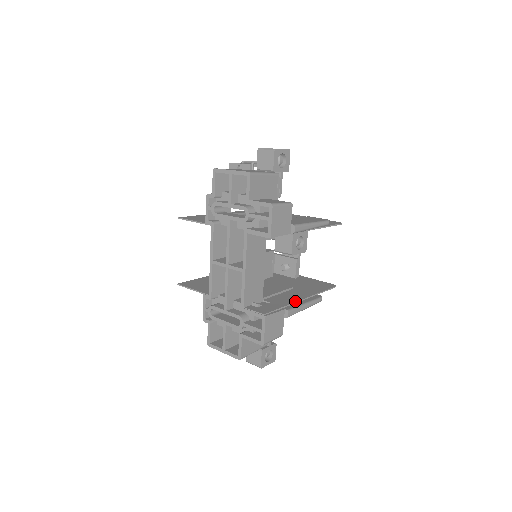
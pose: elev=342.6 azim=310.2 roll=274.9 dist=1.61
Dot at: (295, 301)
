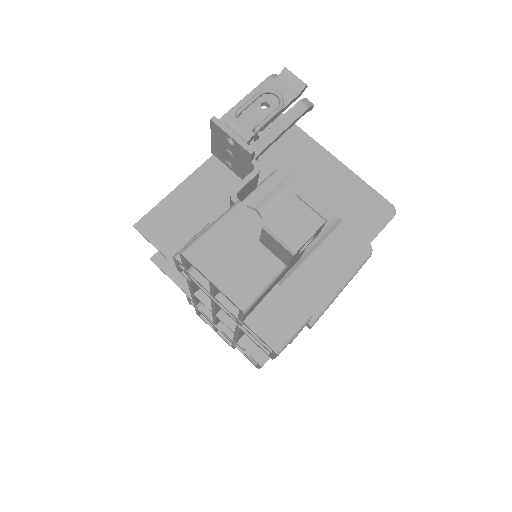
Dot at: occluded
